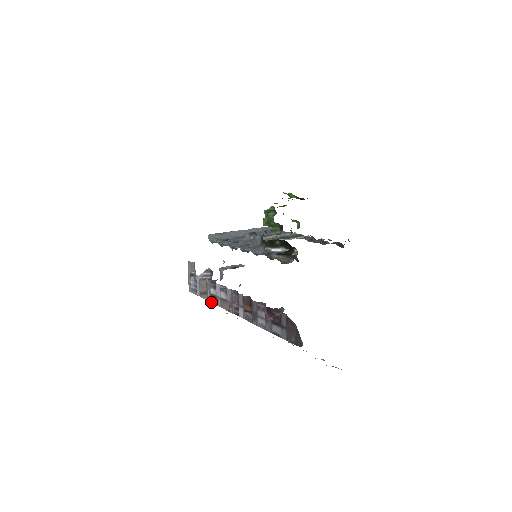
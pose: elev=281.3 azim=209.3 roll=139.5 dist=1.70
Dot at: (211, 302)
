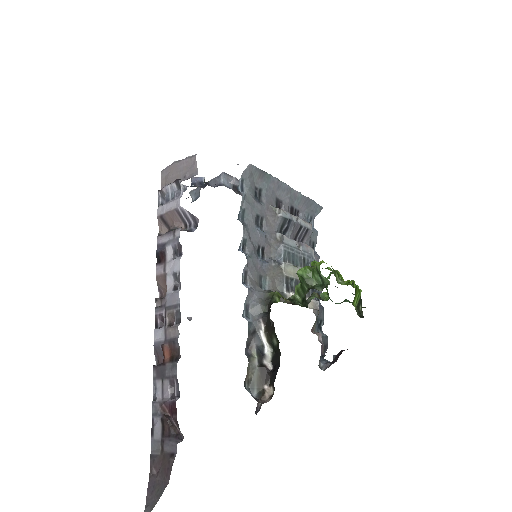
Dot at: (156, 252)
